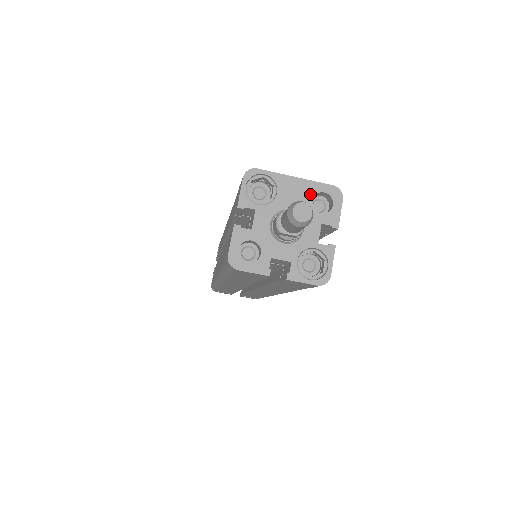
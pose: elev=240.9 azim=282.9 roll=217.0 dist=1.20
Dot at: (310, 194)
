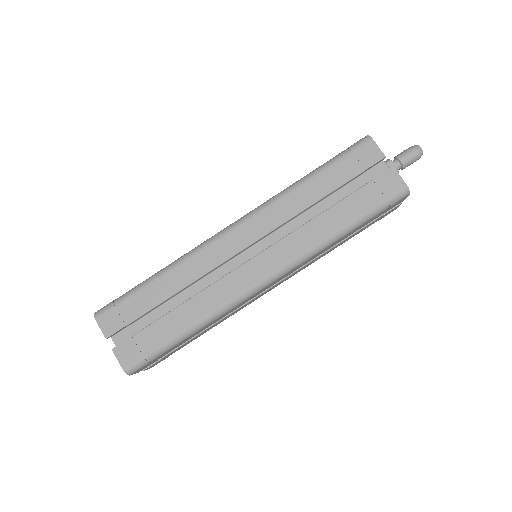
Dot at: occluded
